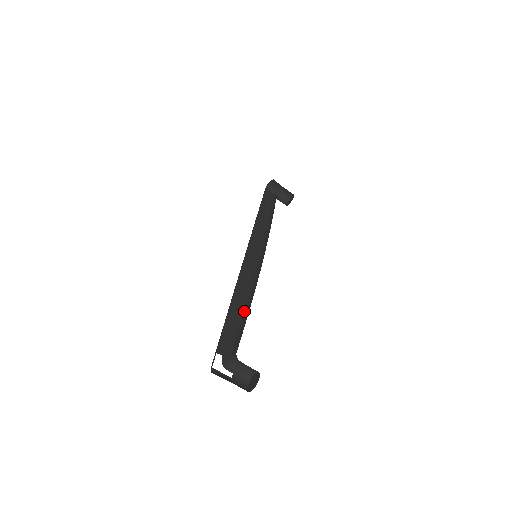
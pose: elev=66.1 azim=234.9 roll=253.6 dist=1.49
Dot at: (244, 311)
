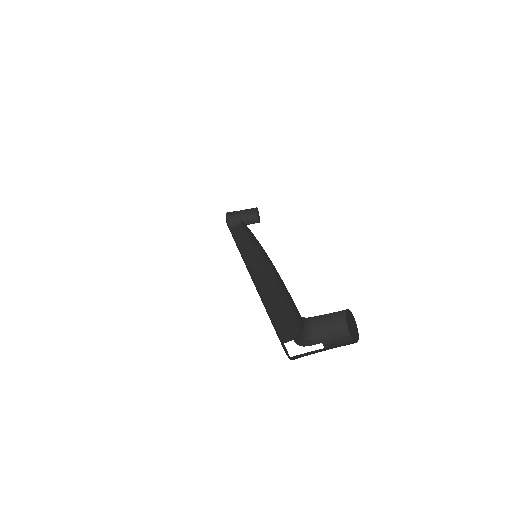
Dot at: (283, 294)
